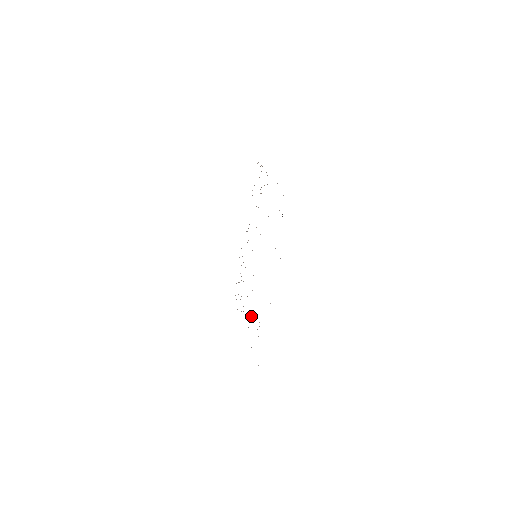
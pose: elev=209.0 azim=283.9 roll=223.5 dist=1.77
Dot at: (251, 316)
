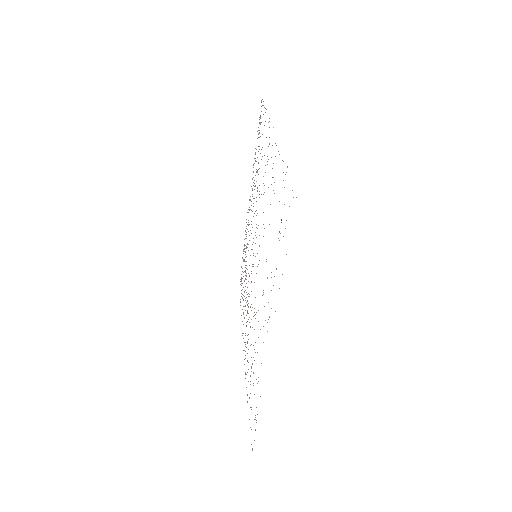
Dot at: occluded
